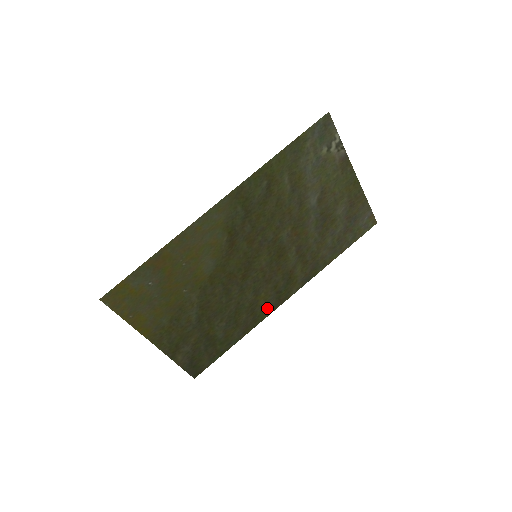
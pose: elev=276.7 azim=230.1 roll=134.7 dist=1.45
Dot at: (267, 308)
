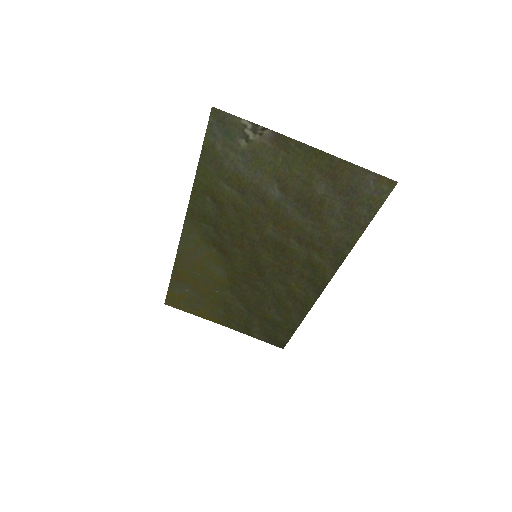
Dot at: (309, 294)
